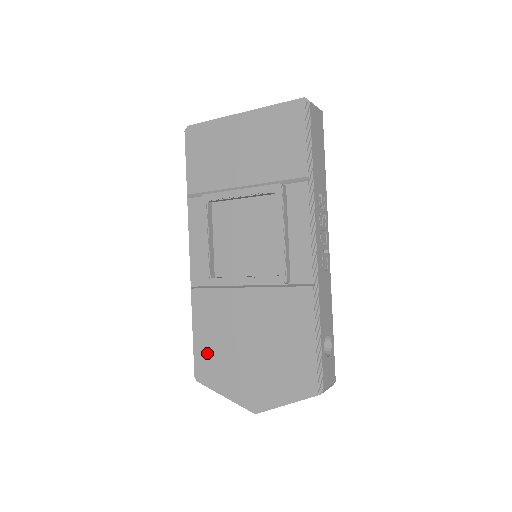
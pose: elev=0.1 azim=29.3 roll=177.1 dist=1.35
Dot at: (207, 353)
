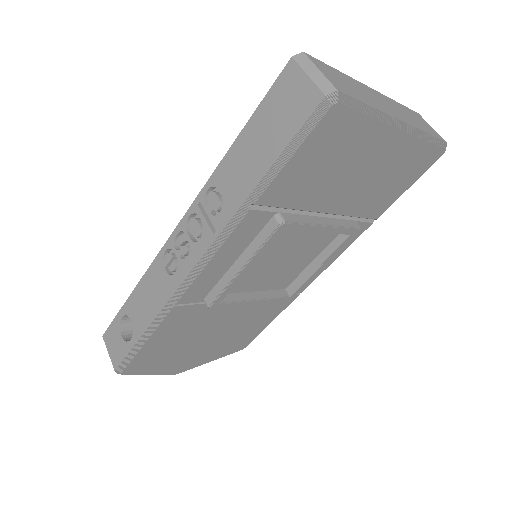
Dot at: (153, 354)
